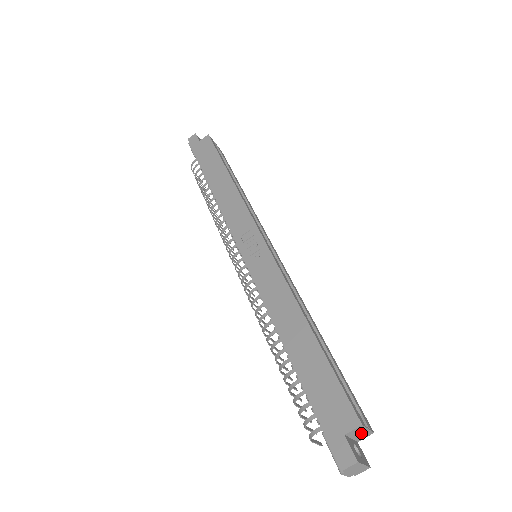
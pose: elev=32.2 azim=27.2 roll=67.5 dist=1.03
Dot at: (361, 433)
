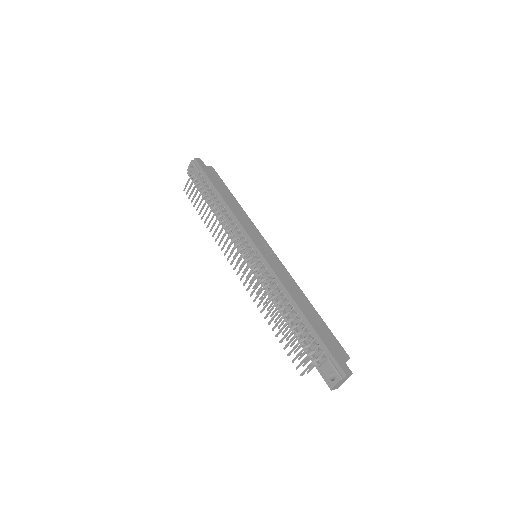
Dot at: occluded
